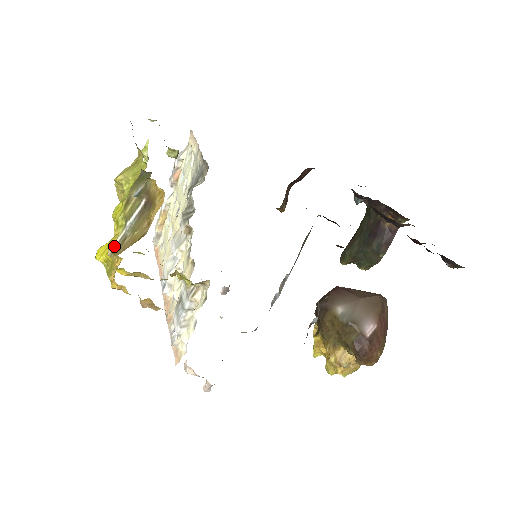
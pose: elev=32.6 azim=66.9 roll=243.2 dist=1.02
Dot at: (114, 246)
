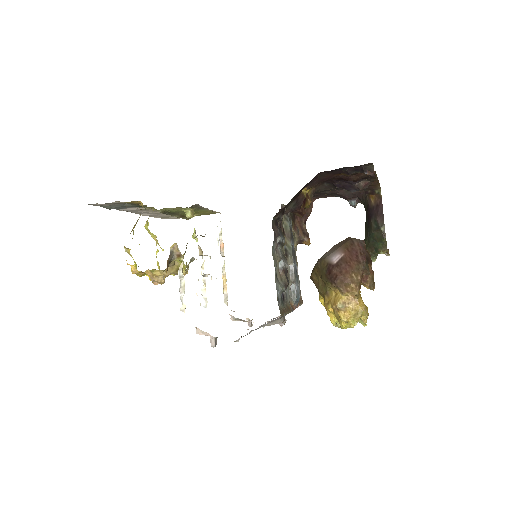
Dot at: occluded
